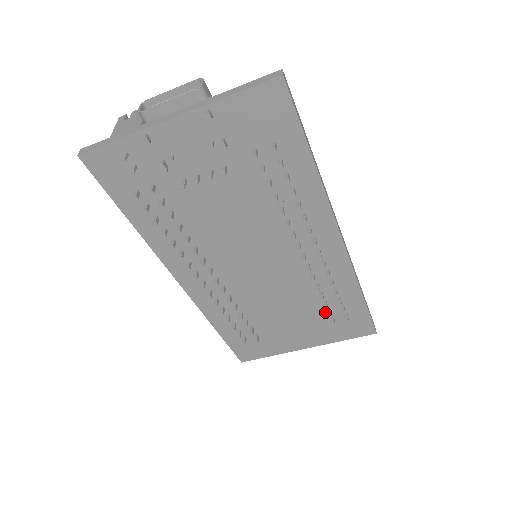
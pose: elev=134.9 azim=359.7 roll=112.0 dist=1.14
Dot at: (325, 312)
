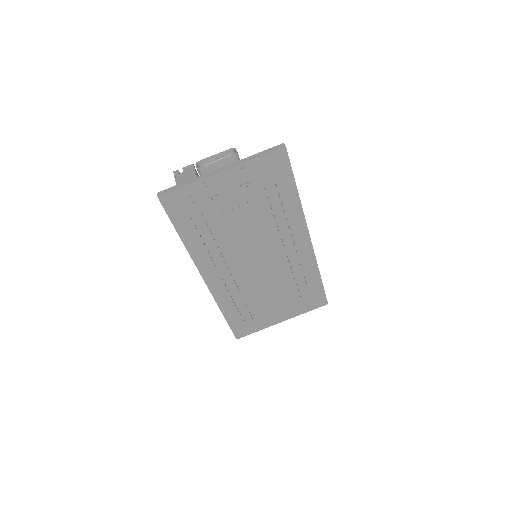
Dot at: (297, 292)
